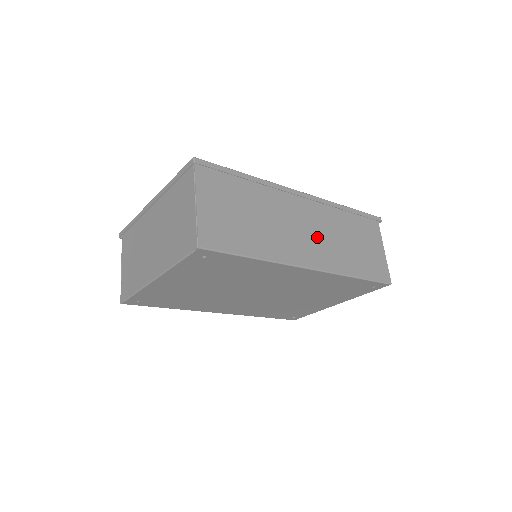
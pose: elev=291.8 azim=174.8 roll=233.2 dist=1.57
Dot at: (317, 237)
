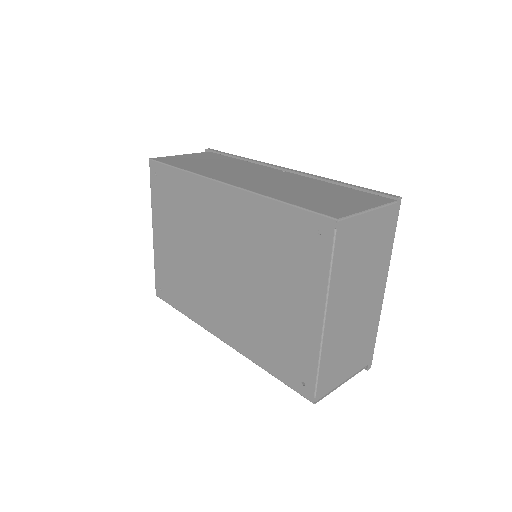
Dot at: (265, 180)
